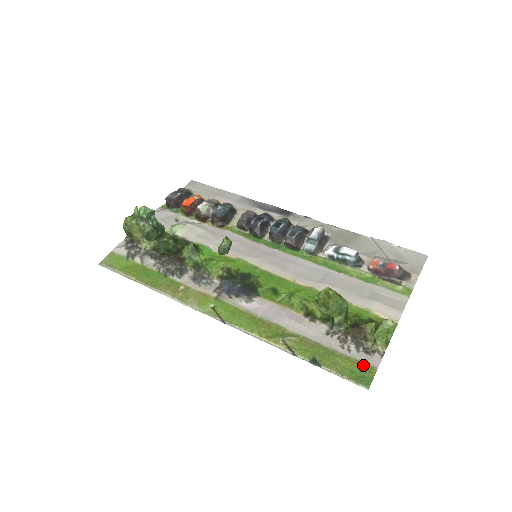
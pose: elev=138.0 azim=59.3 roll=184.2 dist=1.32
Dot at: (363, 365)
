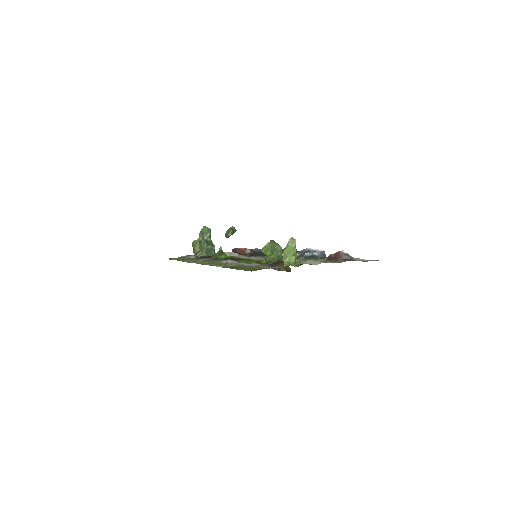
Dot at: (262, 268)
